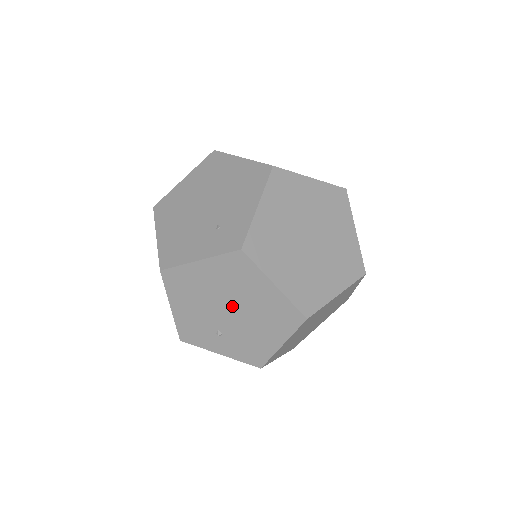
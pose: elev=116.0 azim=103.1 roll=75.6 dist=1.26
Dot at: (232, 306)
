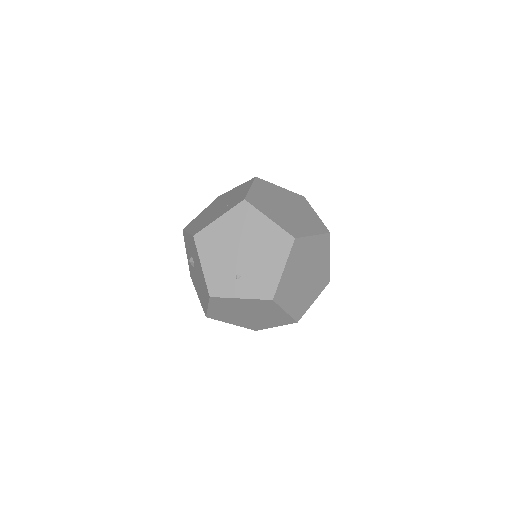
Dot at: (244, 247)
